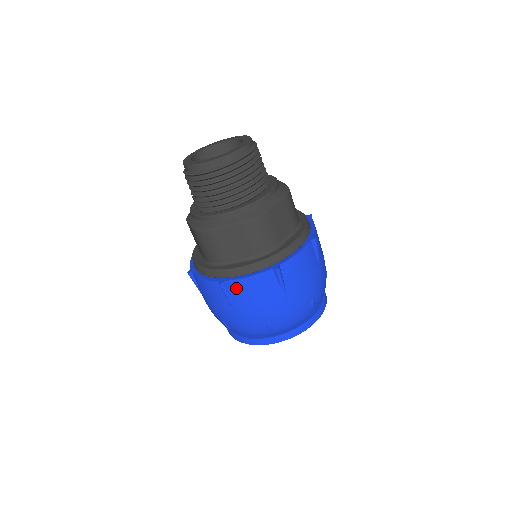
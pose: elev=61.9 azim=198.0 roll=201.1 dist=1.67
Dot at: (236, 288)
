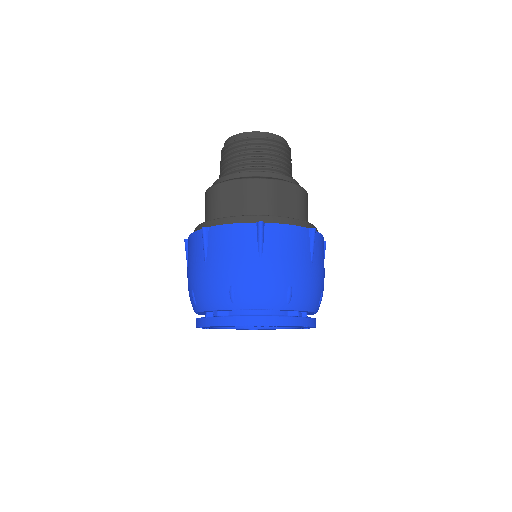
Dot at: (215, 236)
